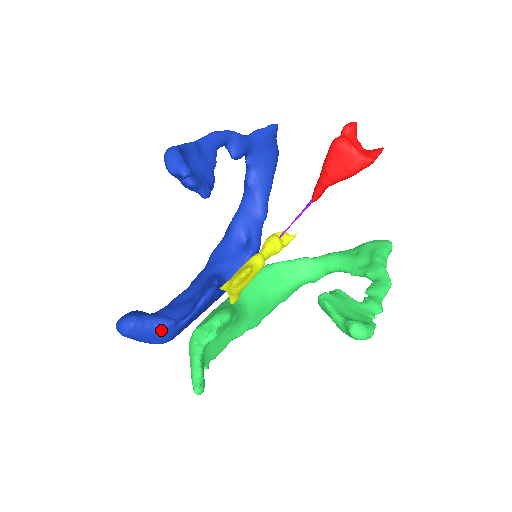
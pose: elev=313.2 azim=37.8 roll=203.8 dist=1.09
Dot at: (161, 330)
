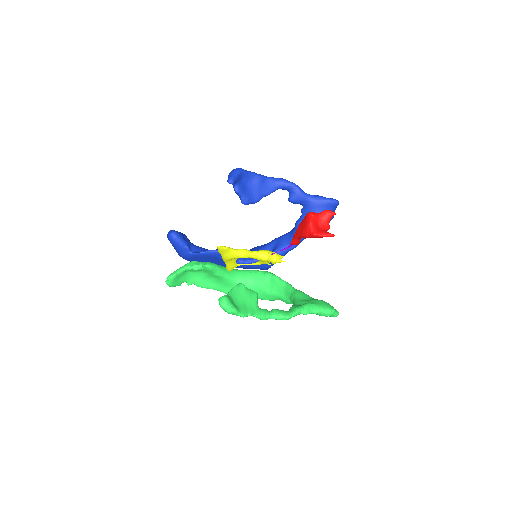
Dot at: (180, 247)
